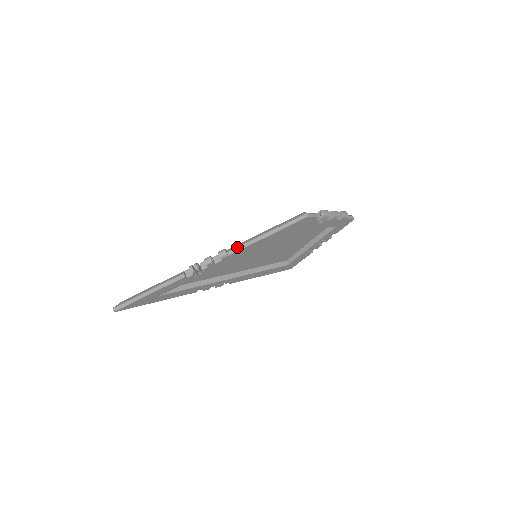
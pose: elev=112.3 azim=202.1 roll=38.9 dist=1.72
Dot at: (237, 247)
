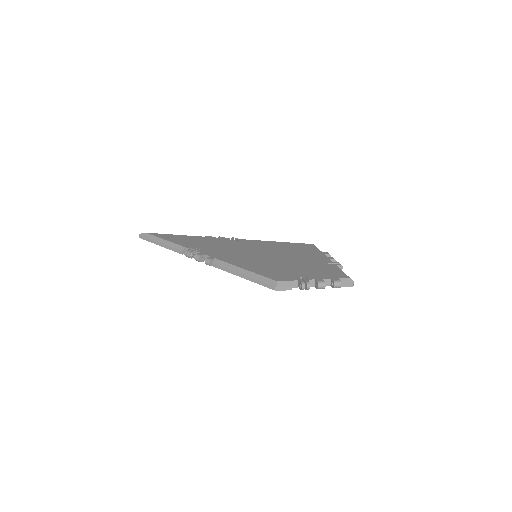
Dot at: (220, 266)
